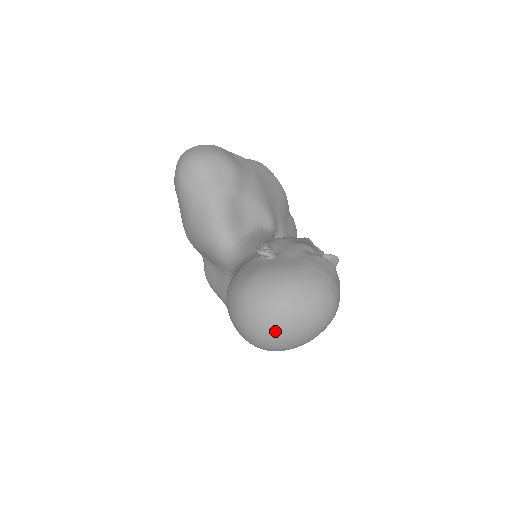
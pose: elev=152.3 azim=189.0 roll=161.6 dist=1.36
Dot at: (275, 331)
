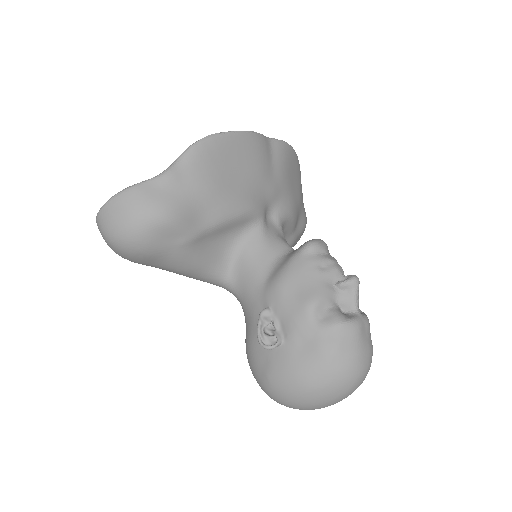
Dot at: occluded
